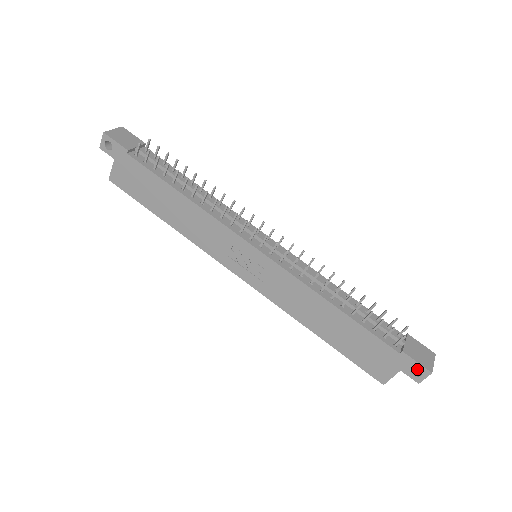
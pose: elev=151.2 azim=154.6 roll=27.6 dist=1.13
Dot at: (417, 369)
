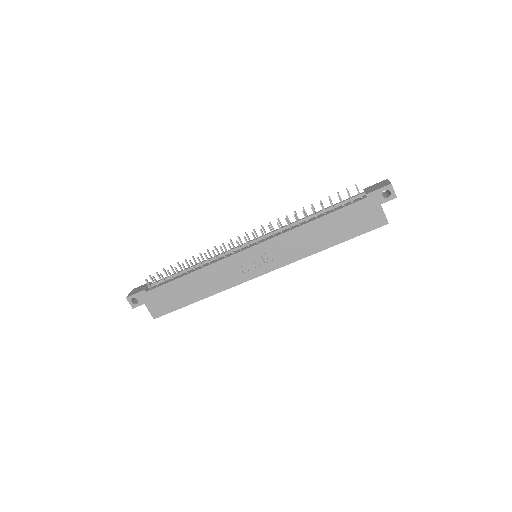
Dot at: (388, 194)
